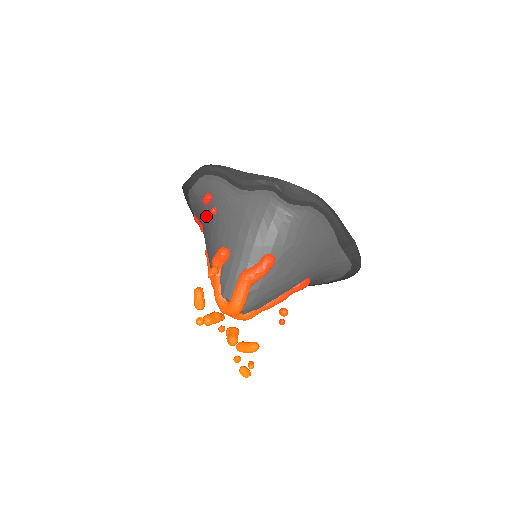
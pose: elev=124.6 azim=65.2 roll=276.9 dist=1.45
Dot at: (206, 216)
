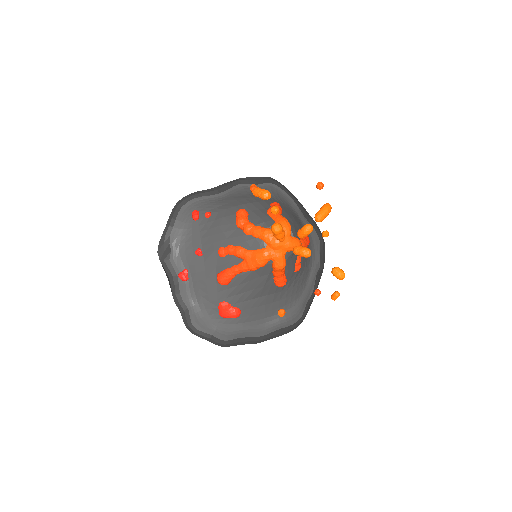
Dot at: (201, 229)
